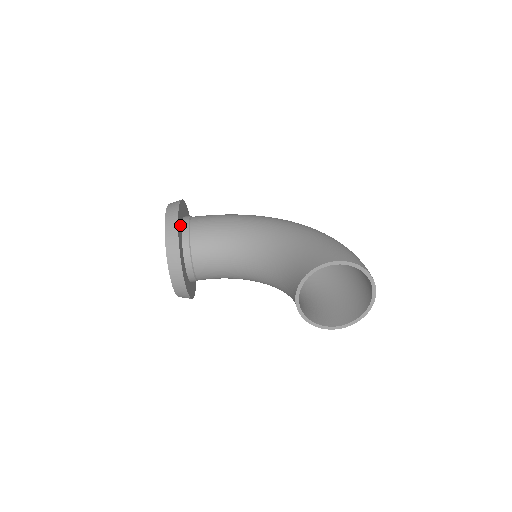
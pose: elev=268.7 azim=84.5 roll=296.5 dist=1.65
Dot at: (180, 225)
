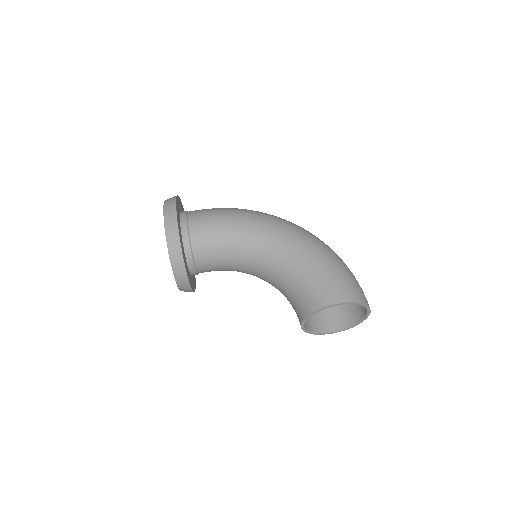
Dot at: (181, 239)
